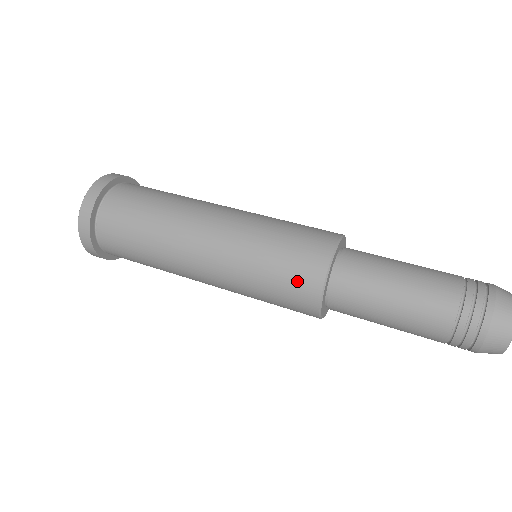
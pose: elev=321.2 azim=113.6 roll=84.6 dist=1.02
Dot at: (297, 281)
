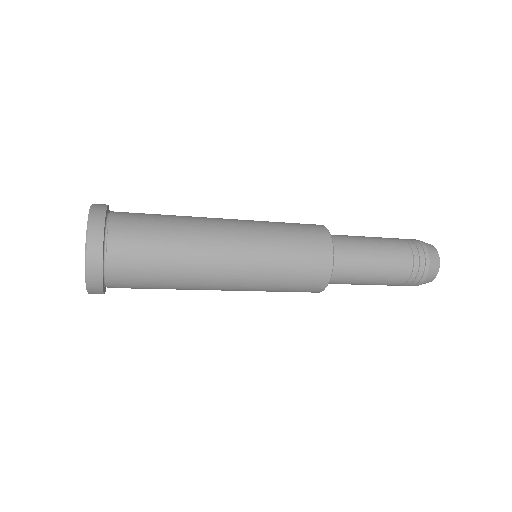
Dot at: (314, 257)
